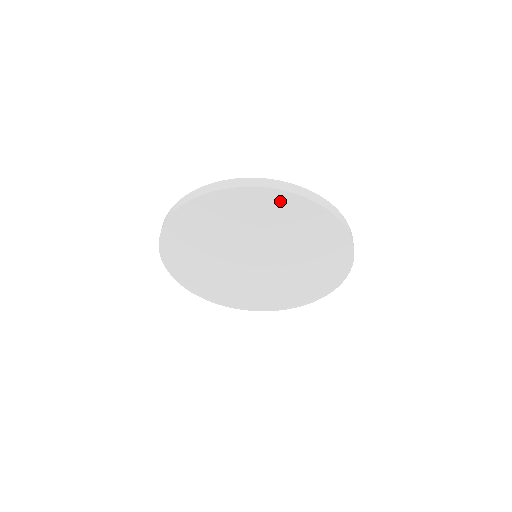
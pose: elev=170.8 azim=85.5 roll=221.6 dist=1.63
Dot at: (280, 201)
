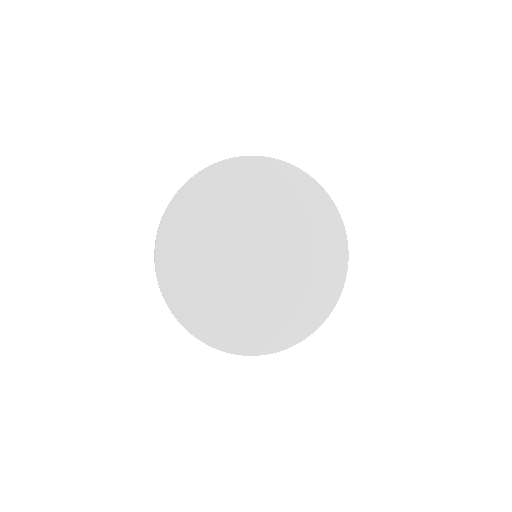
Dot at: (304, 185)
